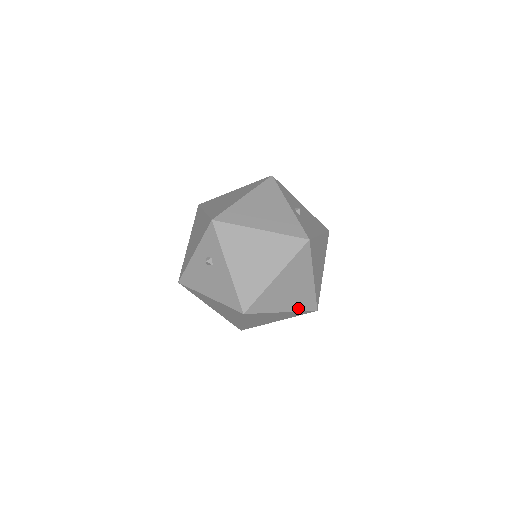
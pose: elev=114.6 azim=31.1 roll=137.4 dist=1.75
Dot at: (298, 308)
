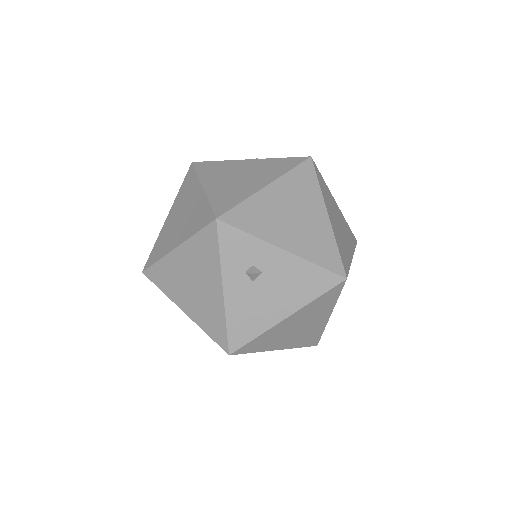
Dot at: (352, 246)
